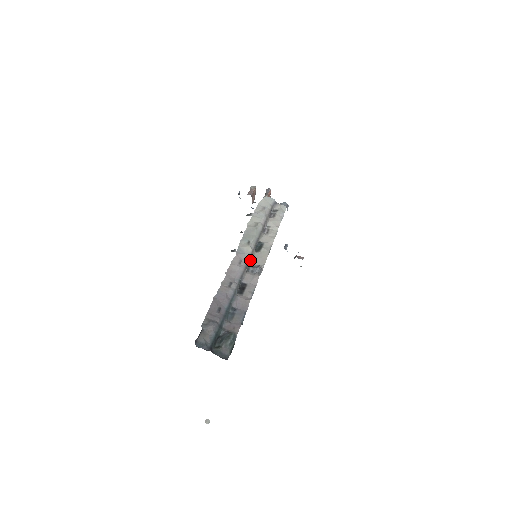
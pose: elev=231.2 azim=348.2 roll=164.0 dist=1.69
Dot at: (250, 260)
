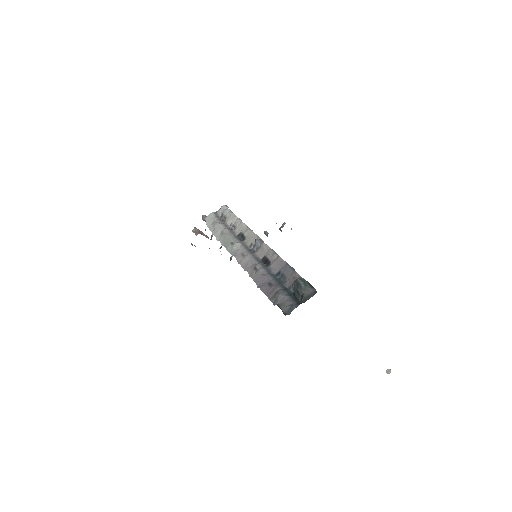
Dot at: (247, 247)
